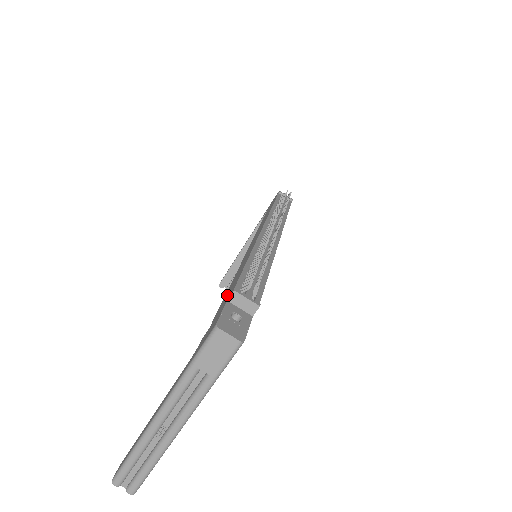
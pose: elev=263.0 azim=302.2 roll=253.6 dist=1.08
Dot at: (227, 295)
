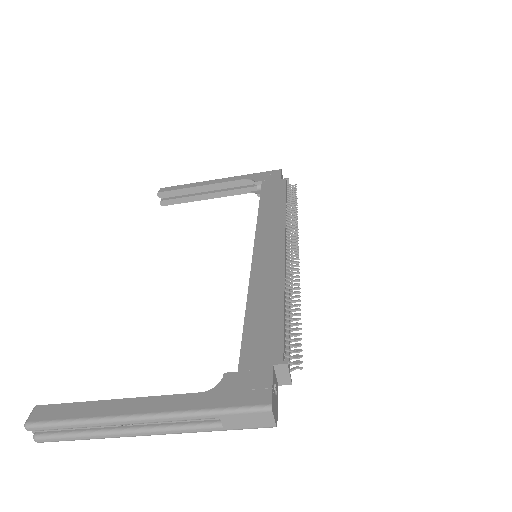
Dot at: (260, 338)
